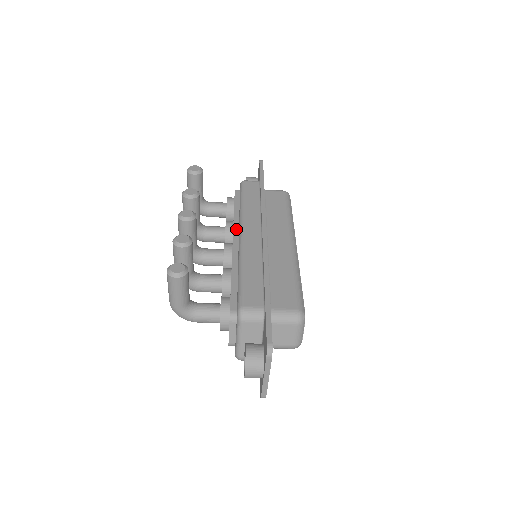
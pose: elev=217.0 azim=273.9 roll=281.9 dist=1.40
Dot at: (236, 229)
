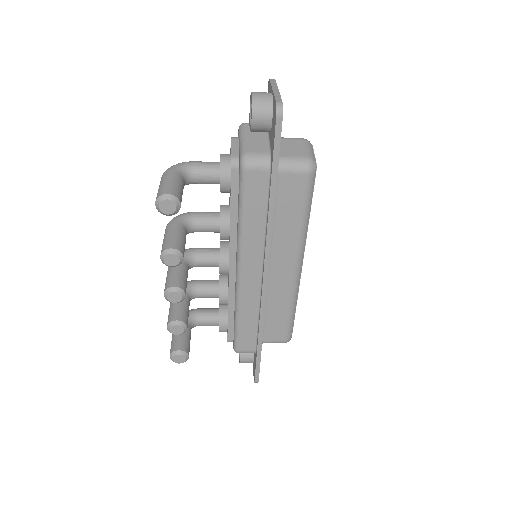
Dot at: (233, 249)
